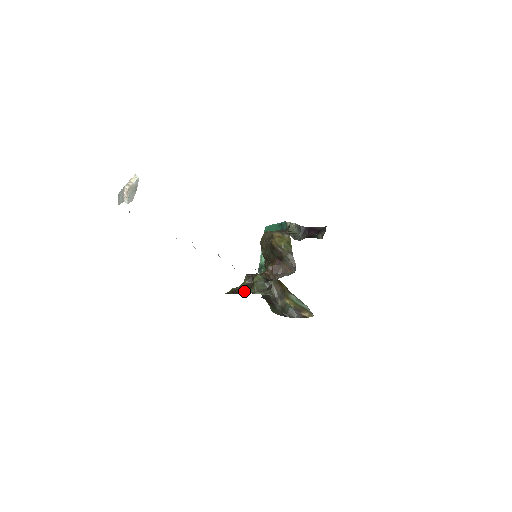
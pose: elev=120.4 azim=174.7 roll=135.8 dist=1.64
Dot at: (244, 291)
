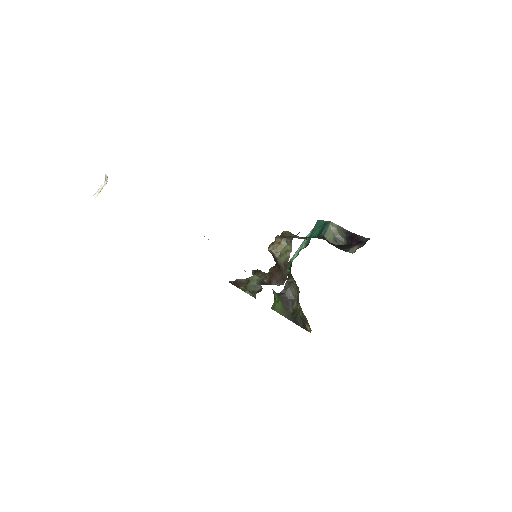
Dot at: (241, 286)
